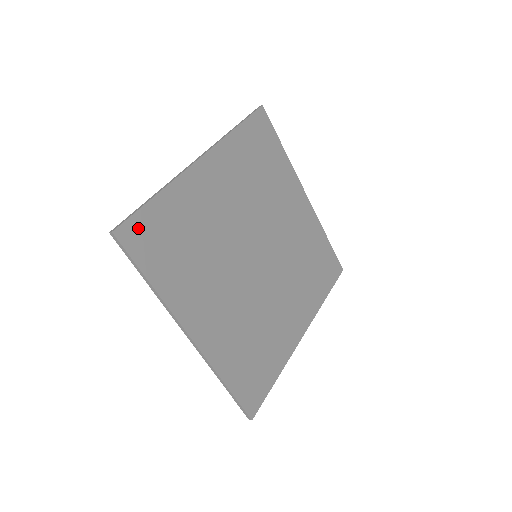
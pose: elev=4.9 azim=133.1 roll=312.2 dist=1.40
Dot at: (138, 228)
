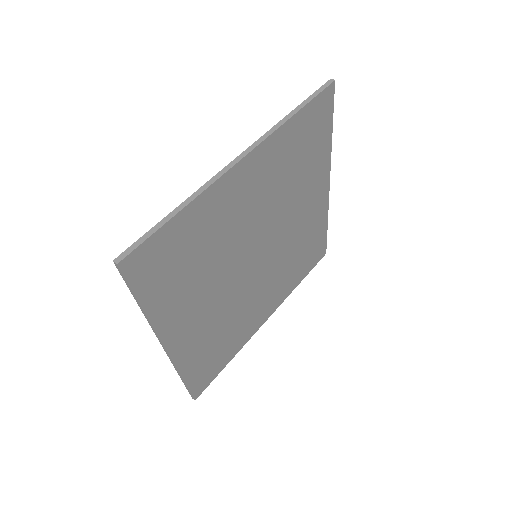
Dot at: (148, 253)
